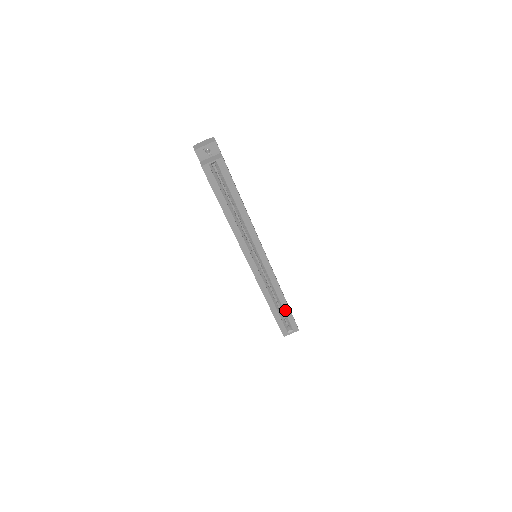
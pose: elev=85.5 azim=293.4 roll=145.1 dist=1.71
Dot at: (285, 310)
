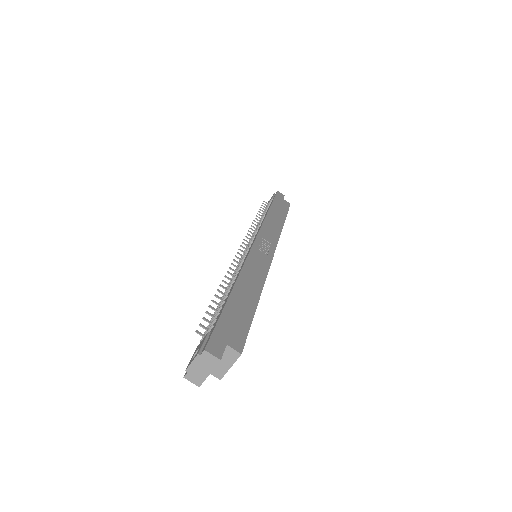
Dot at: occluded
